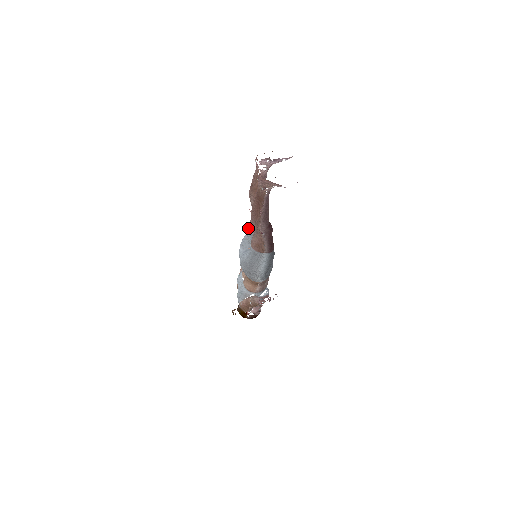
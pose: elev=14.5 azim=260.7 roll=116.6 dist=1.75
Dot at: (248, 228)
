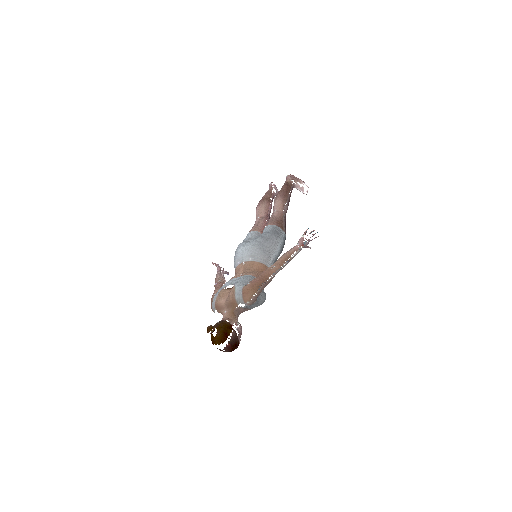
Dot at: (249, 233)
